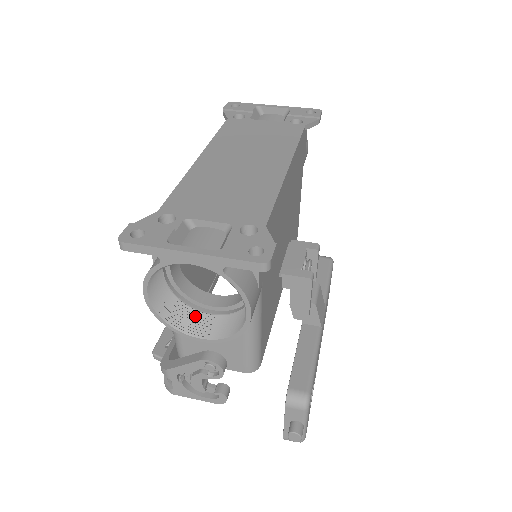
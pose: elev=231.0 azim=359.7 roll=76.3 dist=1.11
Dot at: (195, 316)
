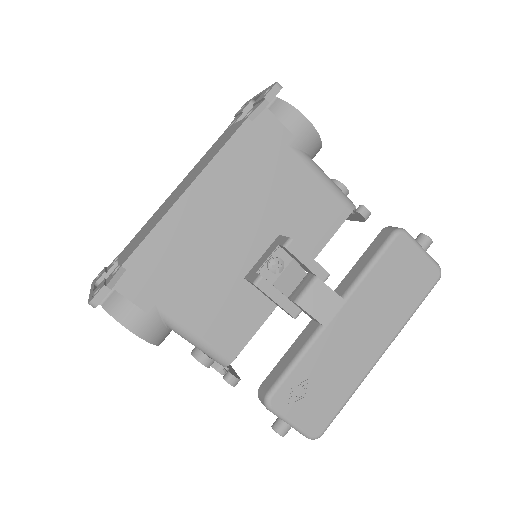
Dot at: occluded
